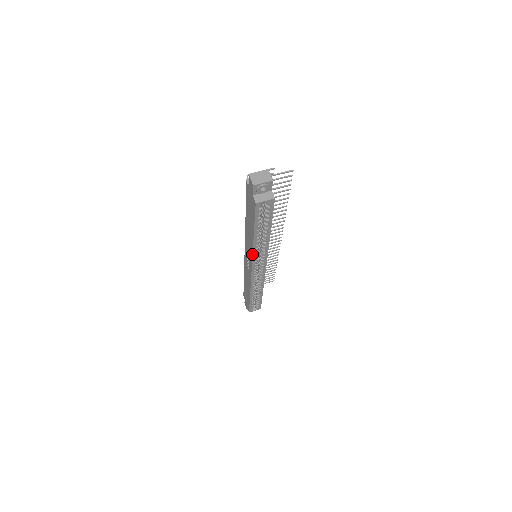
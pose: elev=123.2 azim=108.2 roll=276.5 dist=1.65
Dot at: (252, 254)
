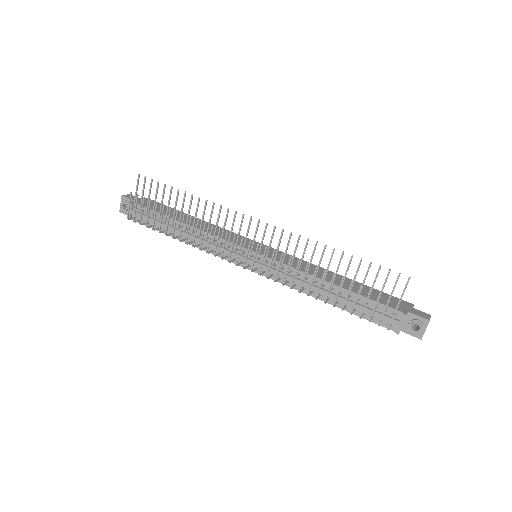
Dot at: occluded
